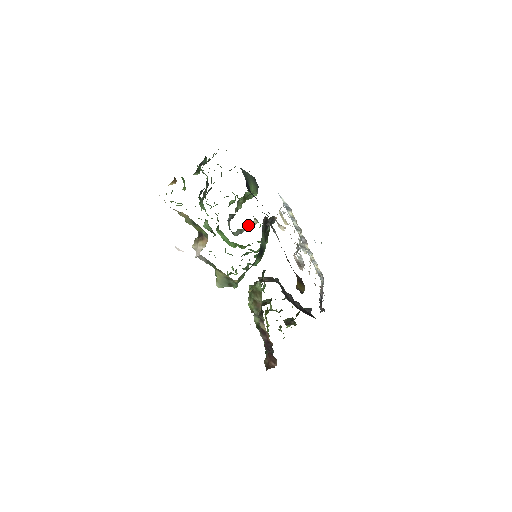
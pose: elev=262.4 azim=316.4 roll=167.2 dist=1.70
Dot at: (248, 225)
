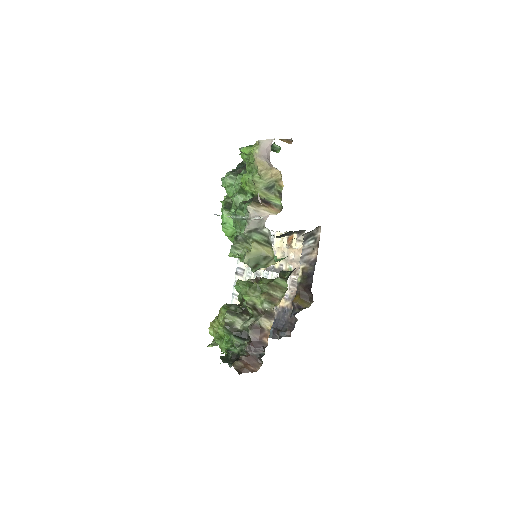
Dot at: occluded
